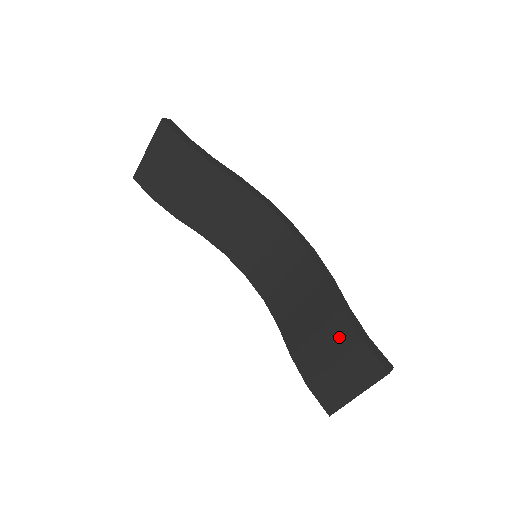
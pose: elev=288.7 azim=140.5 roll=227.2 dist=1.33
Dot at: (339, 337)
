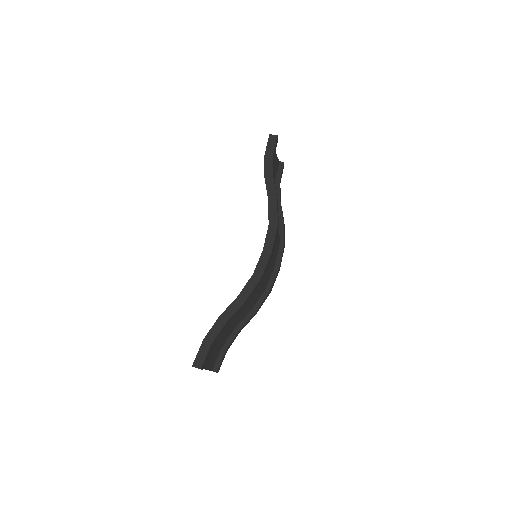
Dot at: occluded
